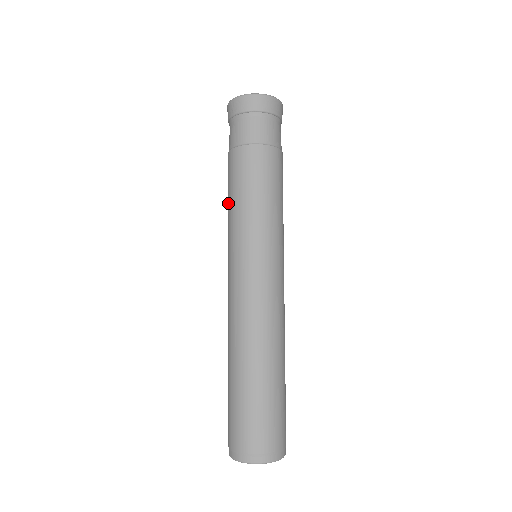
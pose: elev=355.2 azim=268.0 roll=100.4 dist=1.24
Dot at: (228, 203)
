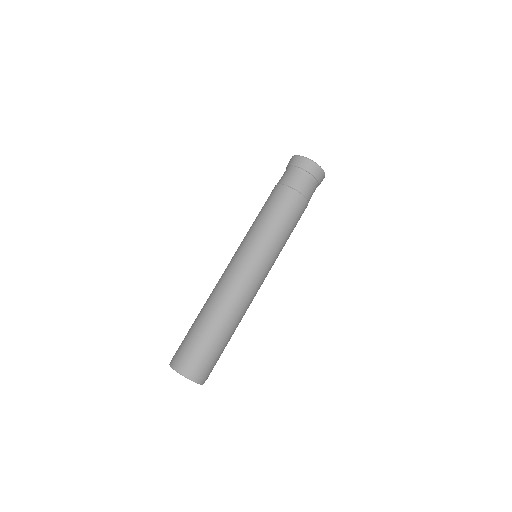
Dot at: (265, 216)
